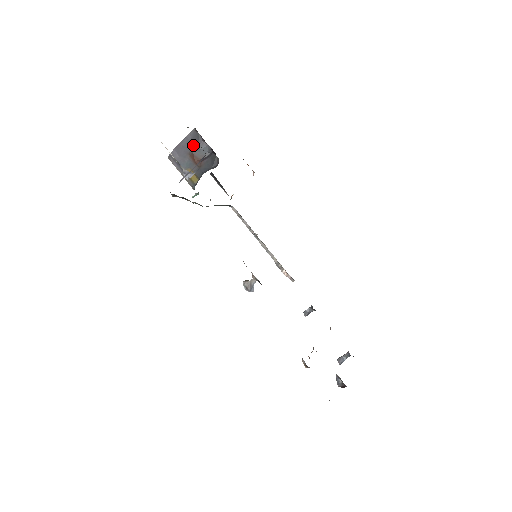
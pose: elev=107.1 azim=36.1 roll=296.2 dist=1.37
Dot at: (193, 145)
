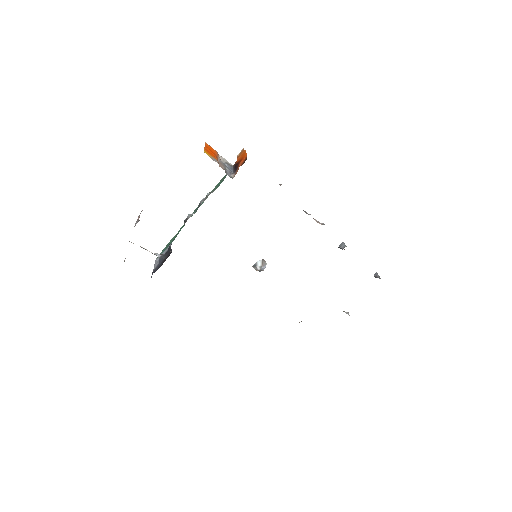
Dot at: occluded
